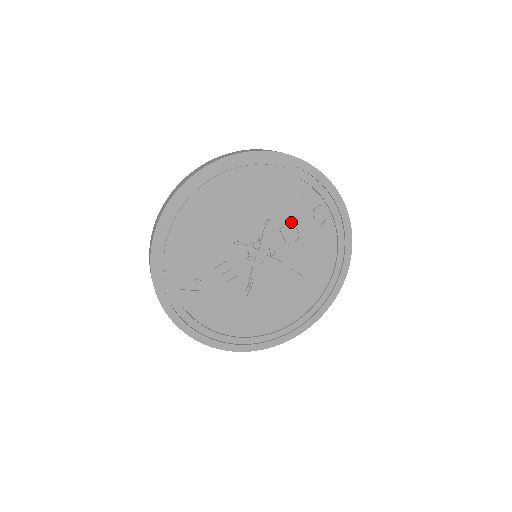
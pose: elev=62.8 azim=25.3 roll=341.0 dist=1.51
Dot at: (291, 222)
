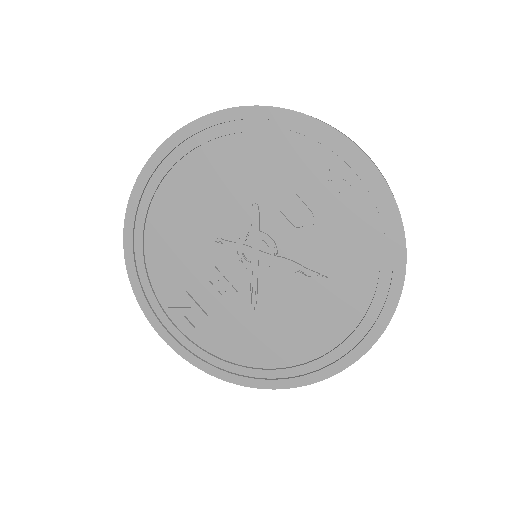
Dot at: (289, 201)
